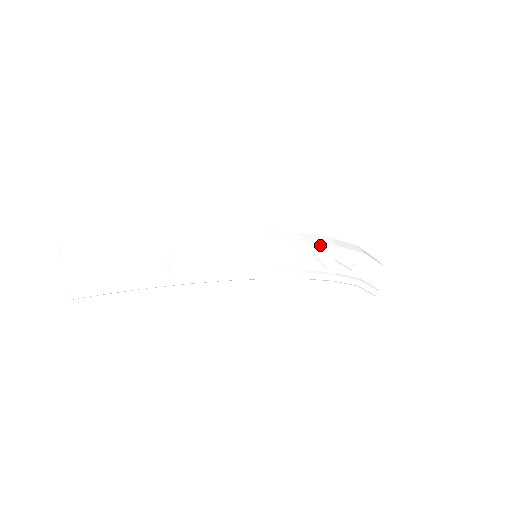
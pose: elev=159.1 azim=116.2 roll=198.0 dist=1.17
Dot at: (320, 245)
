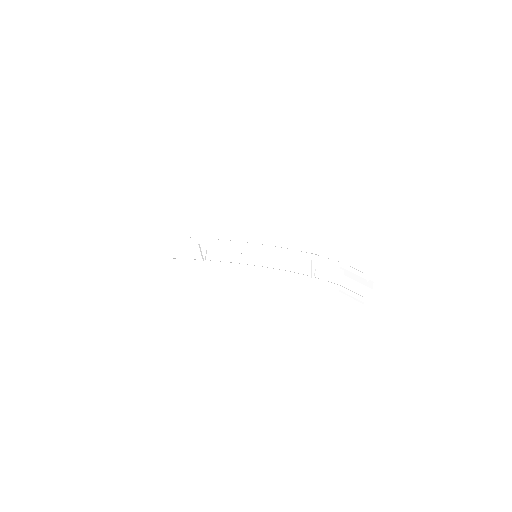
Dot at: (302, 249)
